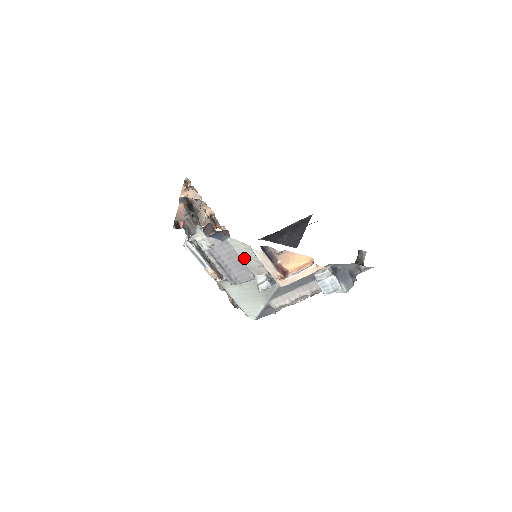
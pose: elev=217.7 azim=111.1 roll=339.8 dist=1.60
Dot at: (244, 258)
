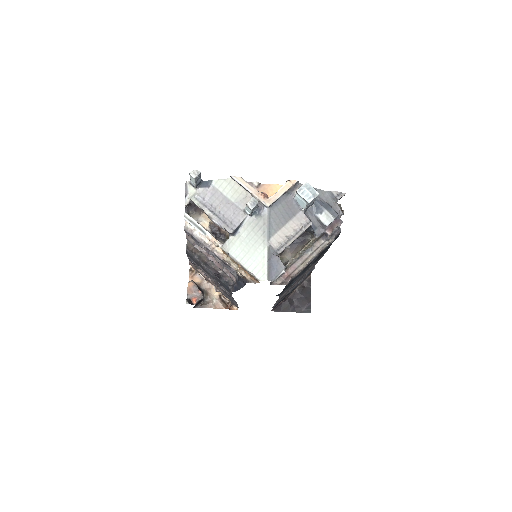
Dot at: (231, 197)
